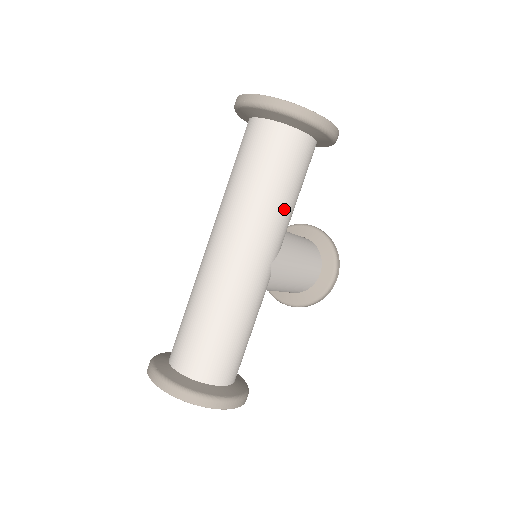
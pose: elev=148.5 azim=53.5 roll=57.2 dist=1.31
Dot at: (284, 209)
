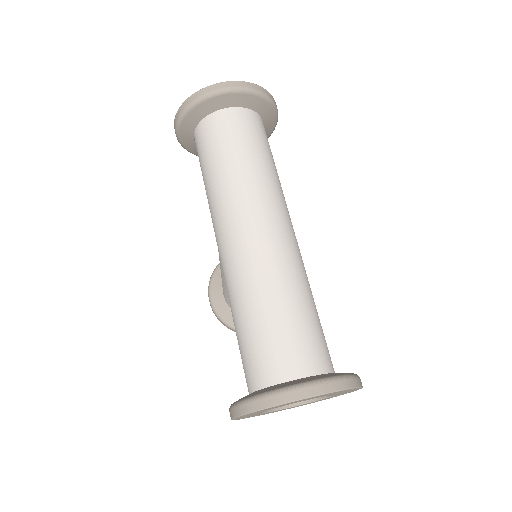
Dot at: occluded
